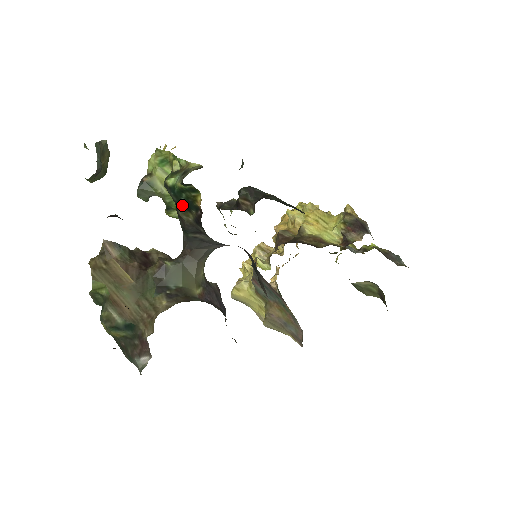
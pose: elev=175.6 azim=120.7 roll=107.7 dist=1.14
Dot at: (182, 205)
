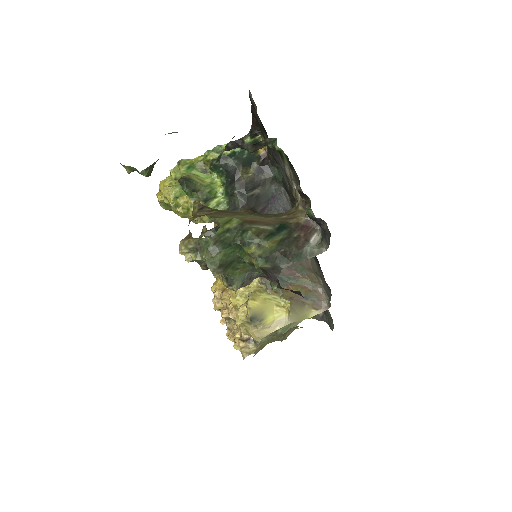
Dot at: (244, 163)
